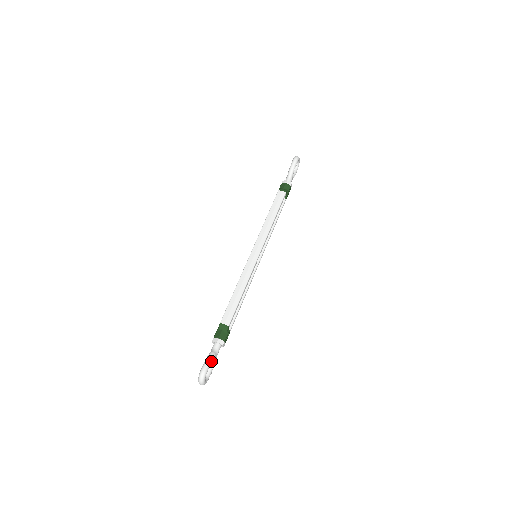
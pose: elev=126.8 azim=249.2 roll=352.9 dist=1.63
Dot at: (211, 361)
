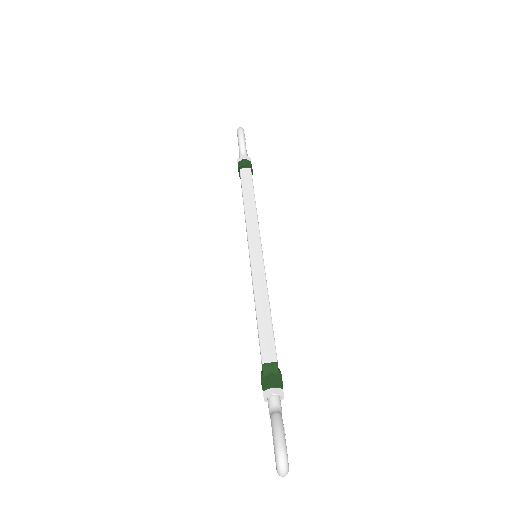
Dot at: (282, 428)
